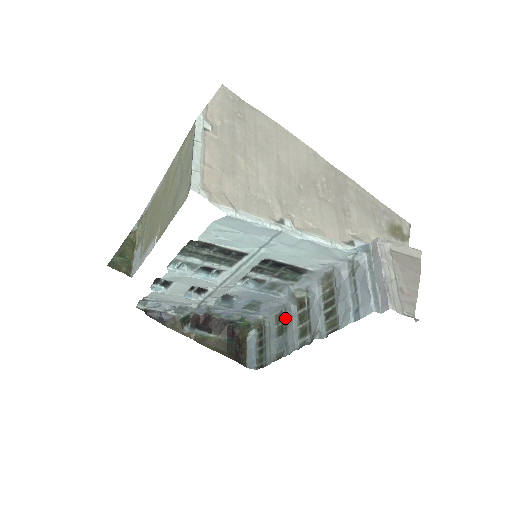
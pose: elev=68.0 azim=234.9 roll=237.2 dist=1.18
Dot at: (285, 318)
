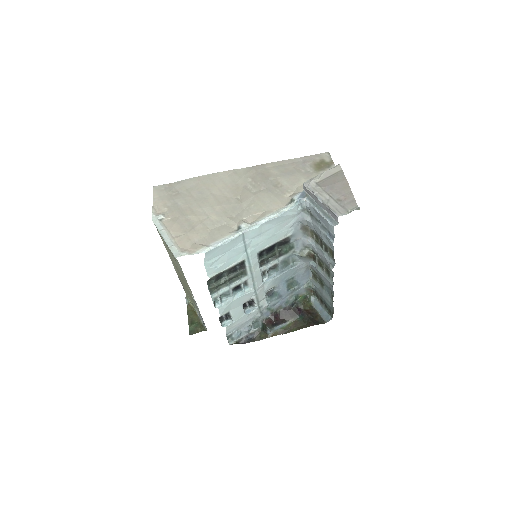
Dot at: (316, 273)
